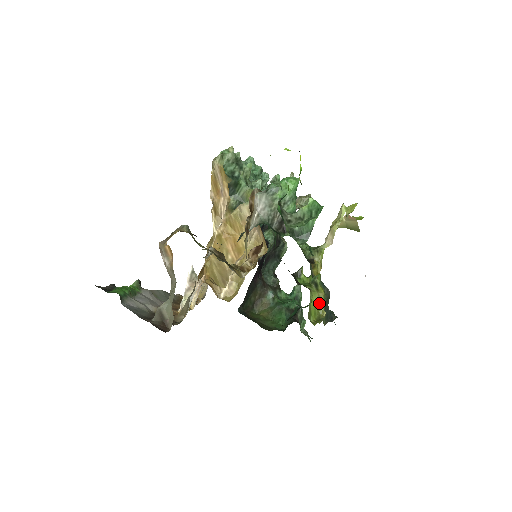
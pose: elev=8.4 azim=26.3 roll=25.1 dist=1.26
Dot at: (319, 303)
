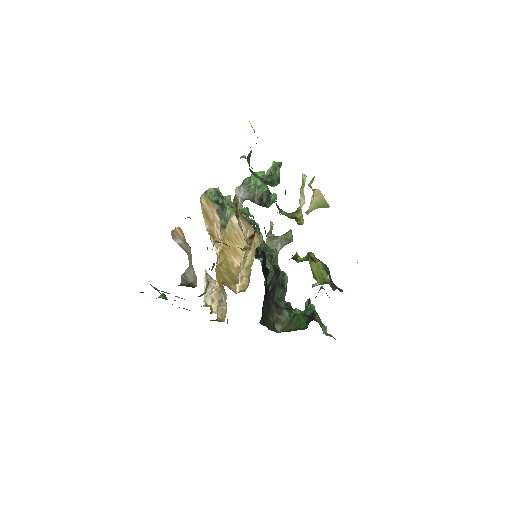
Dot at: (320, 270)
